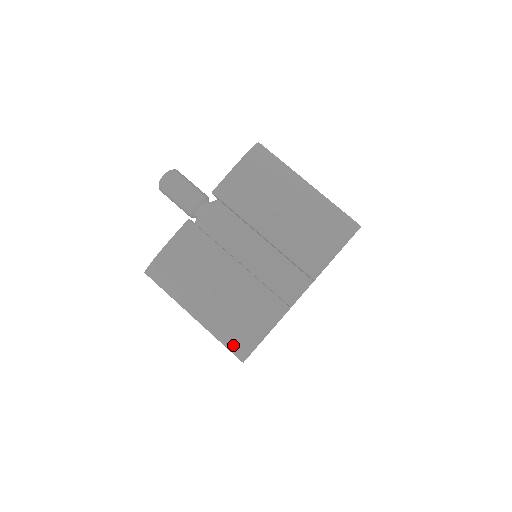
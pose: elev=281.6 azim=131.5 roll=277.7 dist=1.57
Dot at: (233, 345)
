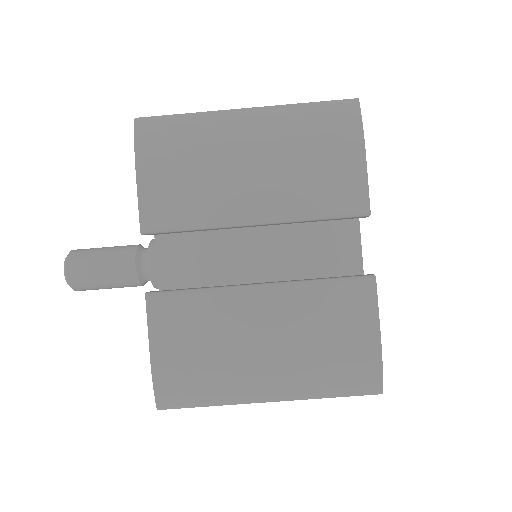
Dot at: (351, 387)
